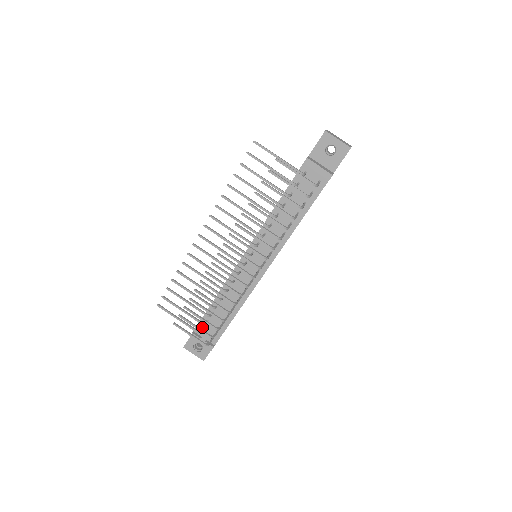
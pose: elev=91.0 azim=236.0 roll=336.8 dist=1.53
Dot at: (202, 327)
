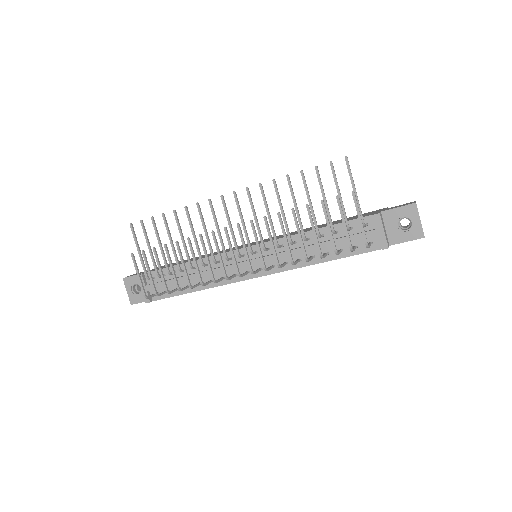
Dot at: (155, 276)
